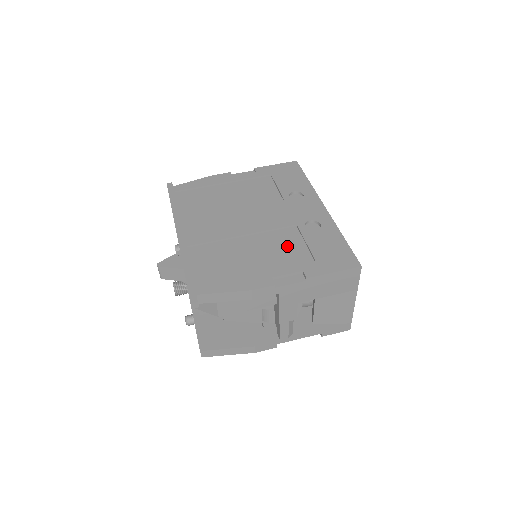
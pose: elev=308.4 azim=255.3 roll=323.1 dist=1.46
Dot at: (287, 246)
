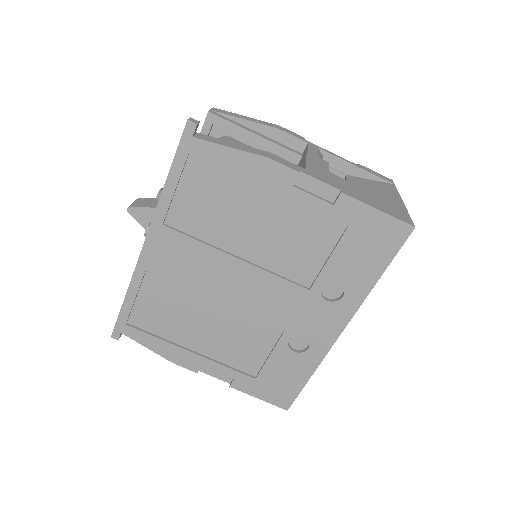
Dot at: (249, 344)
